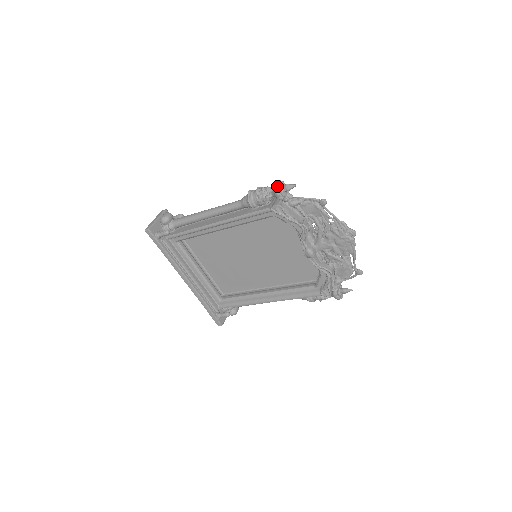
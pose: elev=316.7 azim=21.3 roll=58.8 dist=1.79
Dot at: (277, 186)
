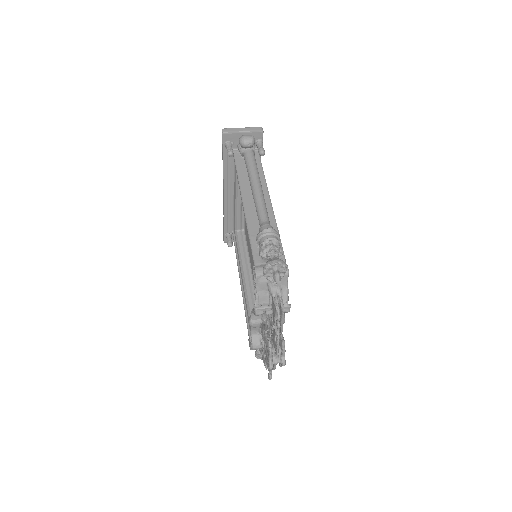
Dot at: (270, 264)
